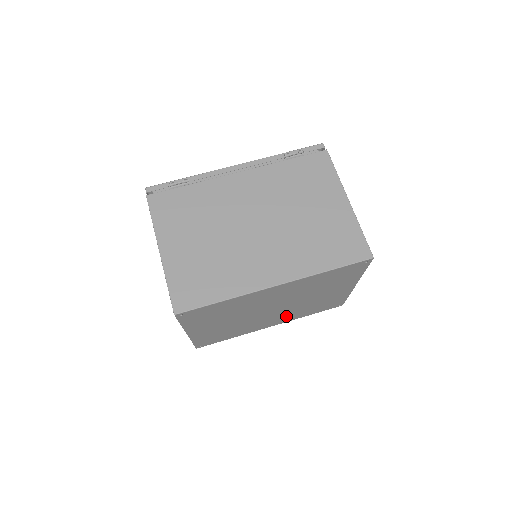
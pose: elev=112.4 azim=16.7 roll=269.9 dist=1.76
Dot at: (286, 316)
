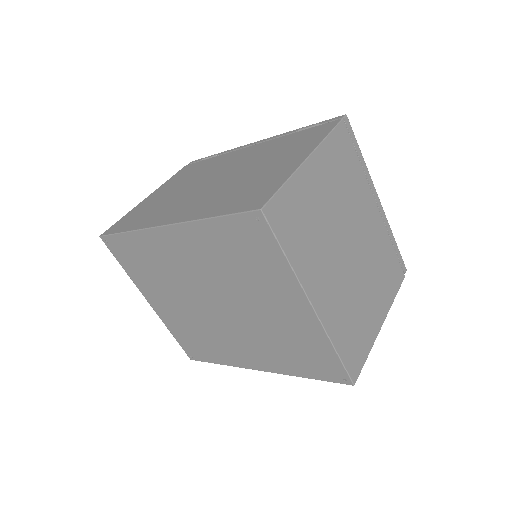
Dot at: (260, 349)
